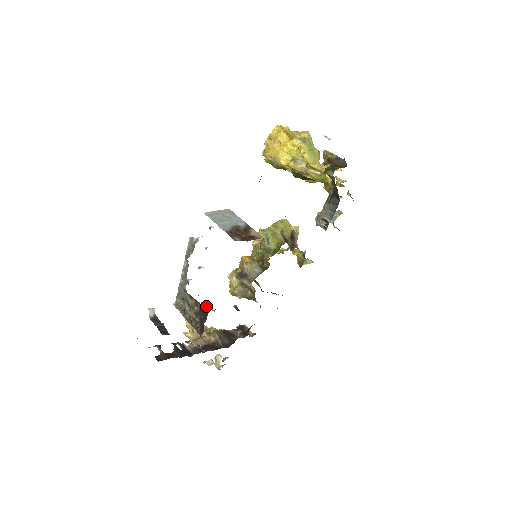
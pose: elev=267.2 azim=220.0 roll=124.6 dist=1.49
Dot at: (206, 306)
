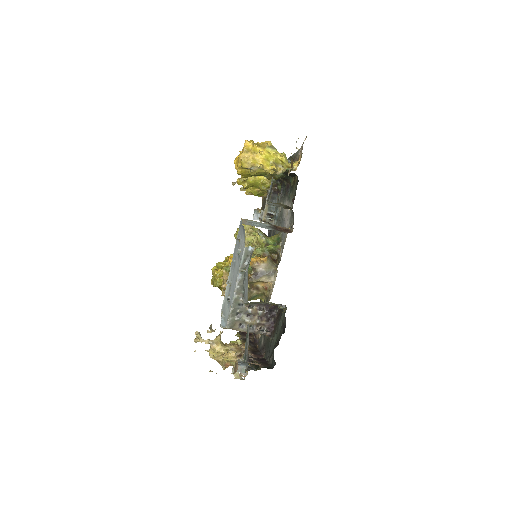
Dot at: occluded
